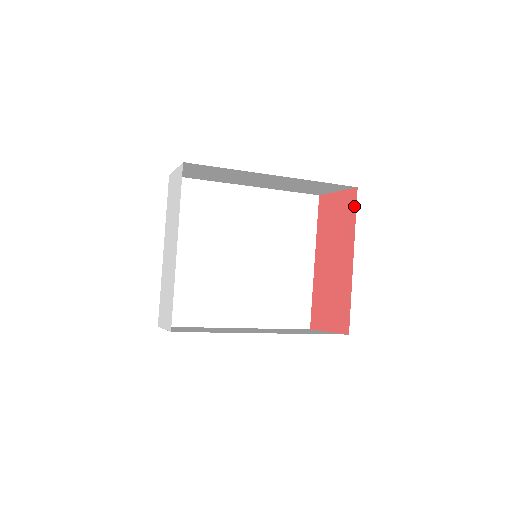
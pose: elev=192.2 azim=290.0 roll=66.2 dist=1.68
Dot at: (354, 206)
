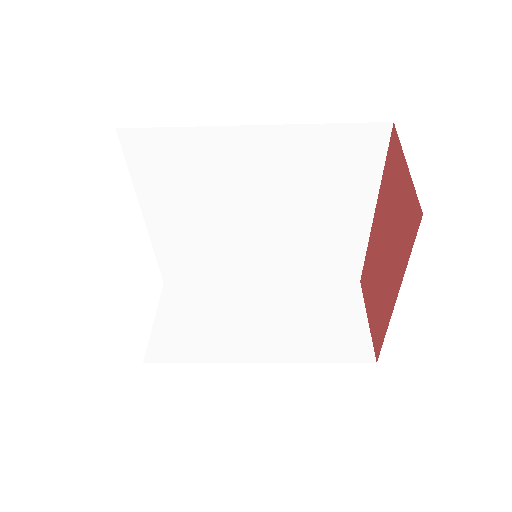
Dot at: (412, 235)
